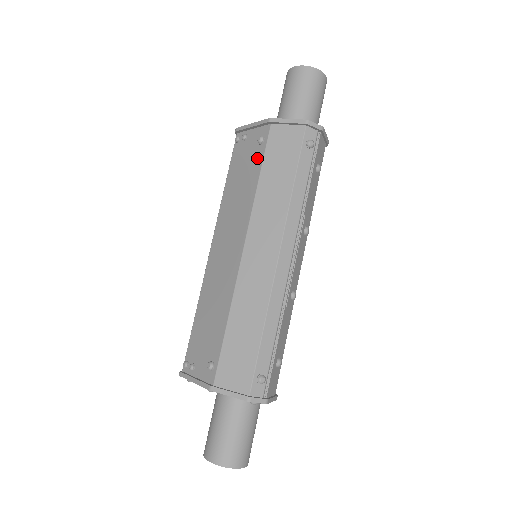
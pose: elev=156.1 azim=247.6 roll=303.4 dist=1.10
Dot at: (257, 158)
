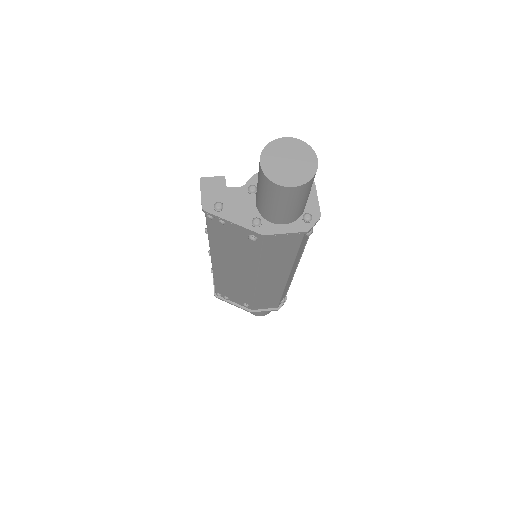
Dot at: (252, 246)
